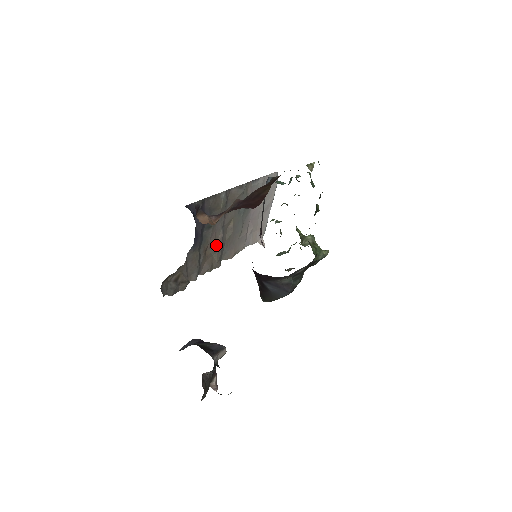
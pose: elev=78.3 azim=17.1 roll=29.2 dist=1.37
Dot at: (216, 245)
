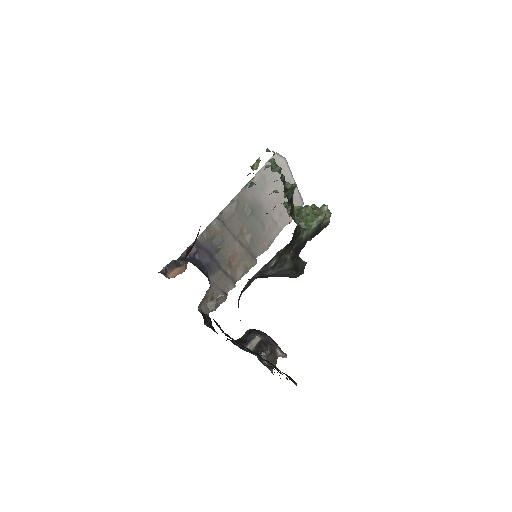
Dot at: (239, 254)
